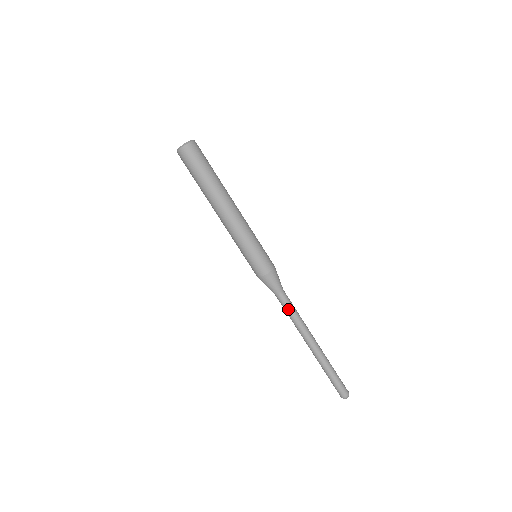
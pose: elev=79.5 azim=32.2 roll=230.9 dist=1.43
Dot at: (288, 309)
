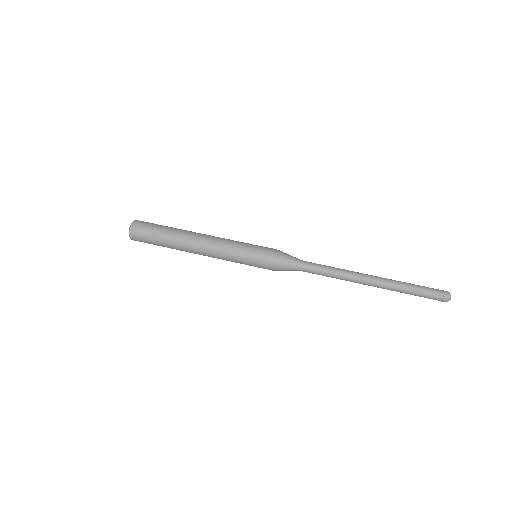
Dot at: (322, 265)
